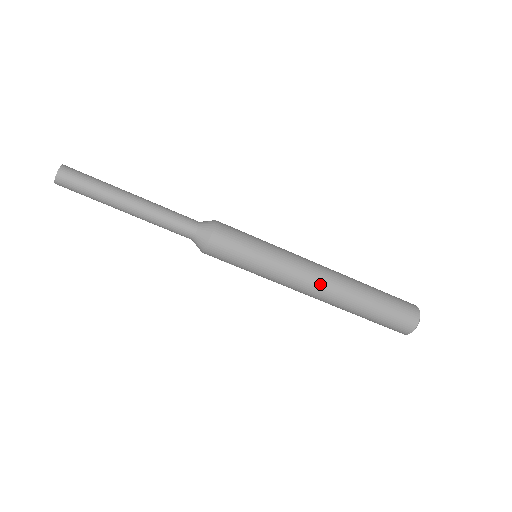
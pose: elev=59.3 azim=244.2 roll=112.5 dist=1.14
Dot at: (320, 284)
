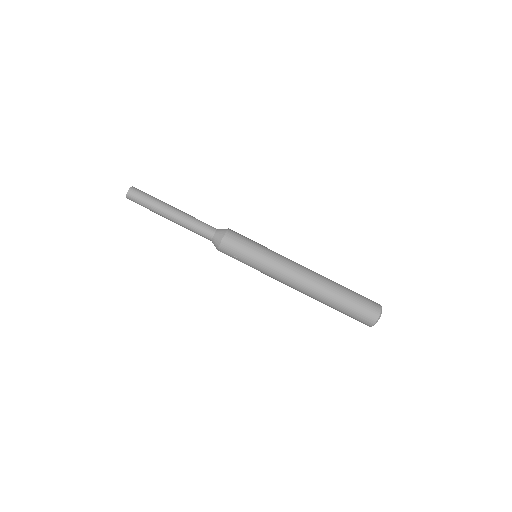
Dot at: (303, 274)
